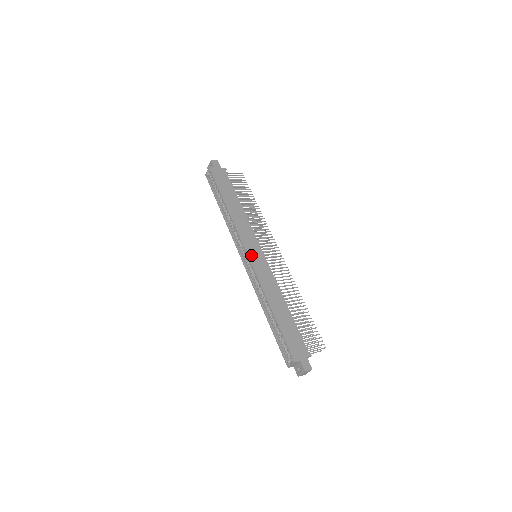
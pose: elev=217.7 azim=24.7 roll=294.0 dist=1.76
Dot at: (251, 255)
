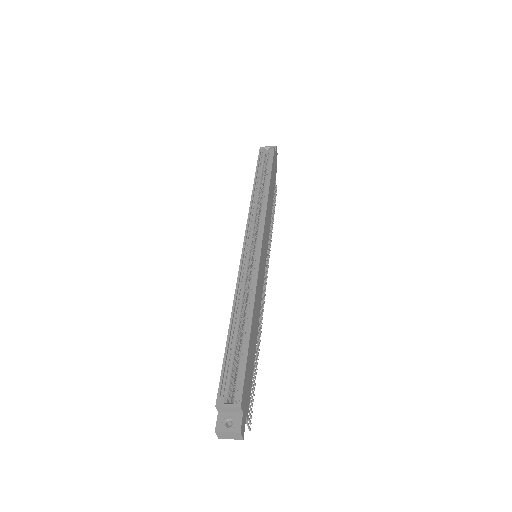
Dot at: (263, 247)
